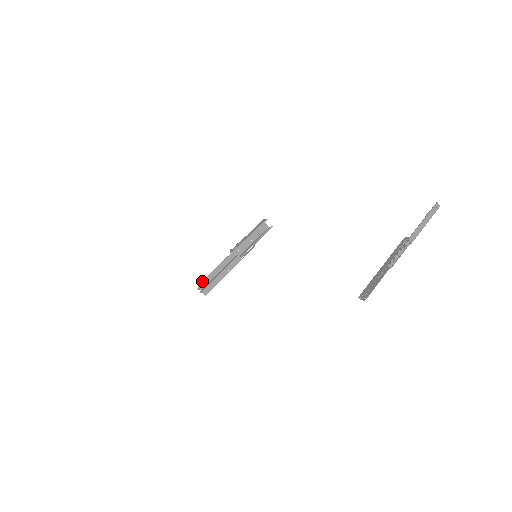
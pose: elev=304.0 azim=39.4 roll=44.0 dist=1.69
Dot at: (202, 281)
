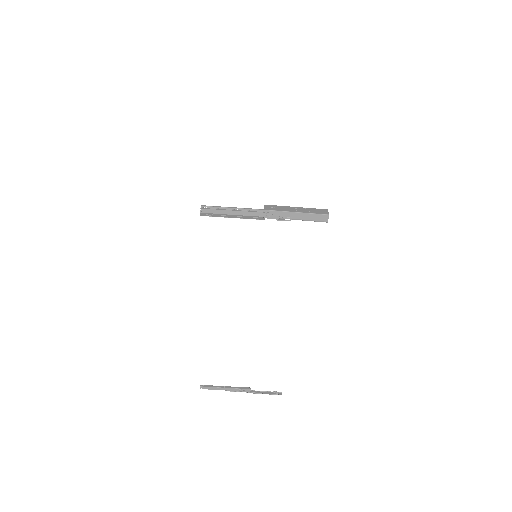
Dot at: occluded
